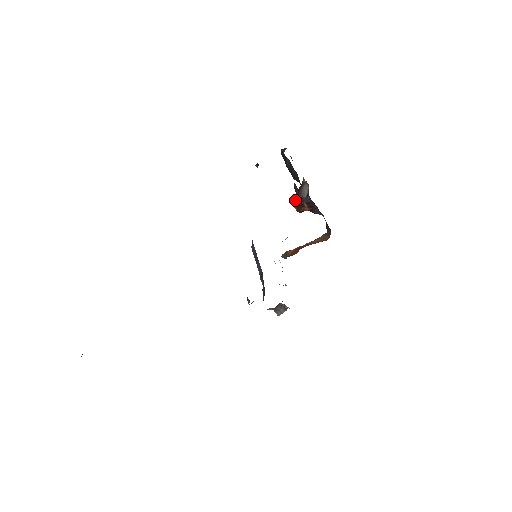
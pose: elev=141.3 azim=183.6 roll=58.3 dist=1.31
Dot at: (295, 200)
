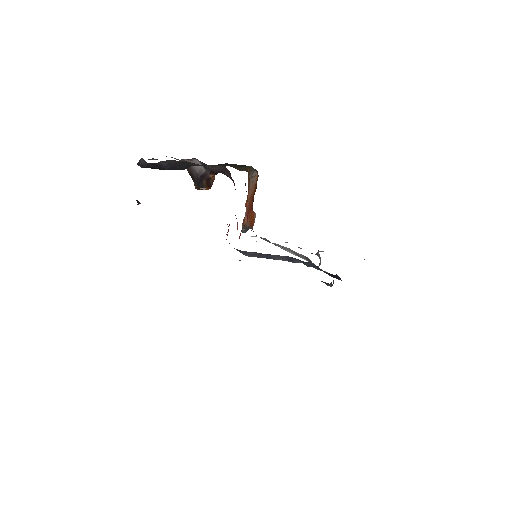
Dot at: (199, 184)
